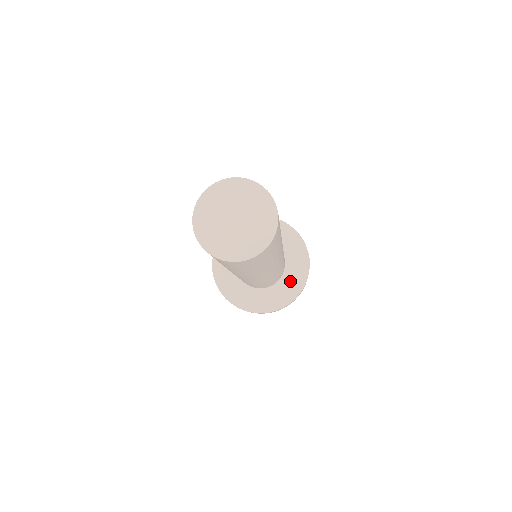
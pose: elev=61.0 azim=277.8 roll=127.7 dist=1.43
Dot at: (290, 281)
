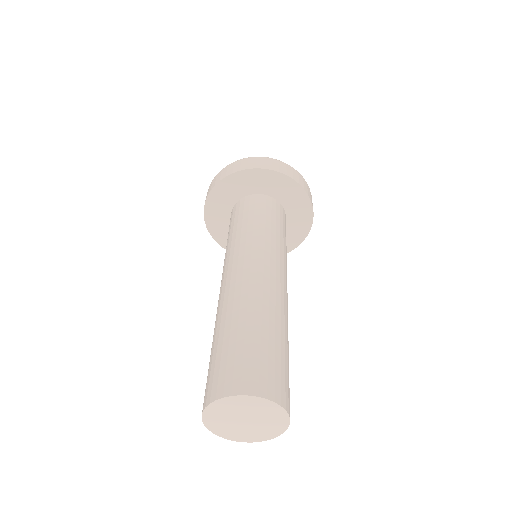
Dot at: occluded
